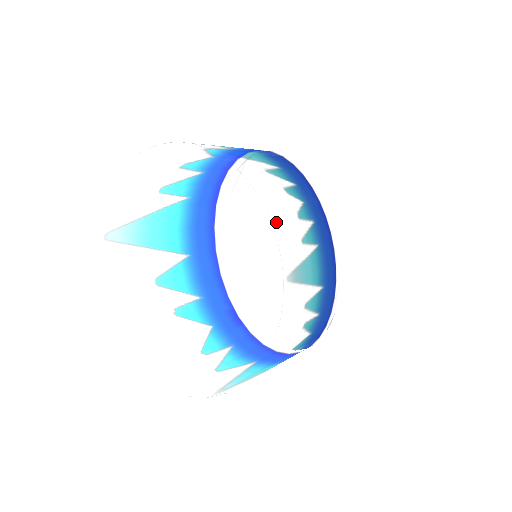
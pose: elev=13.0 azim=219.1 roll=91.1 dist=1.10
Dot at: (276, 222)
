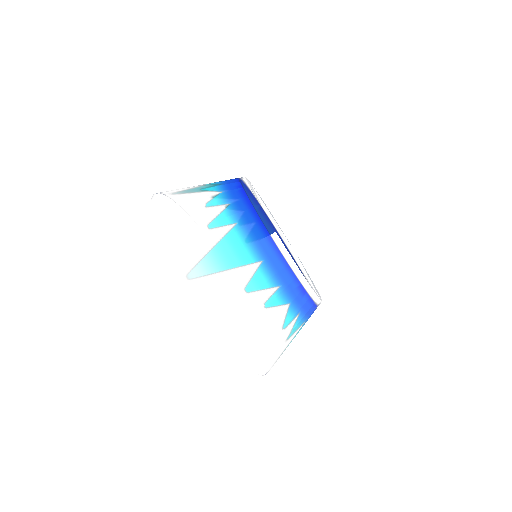
Dot at: occluded
